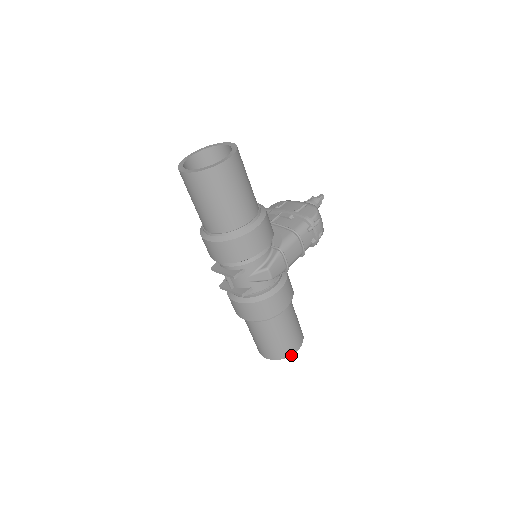
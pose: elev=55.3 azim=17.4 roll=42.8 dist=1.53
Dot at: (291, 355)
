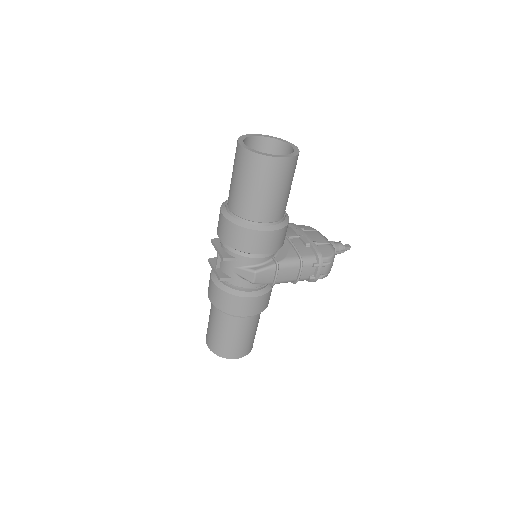
Dot at: (229, 358)
